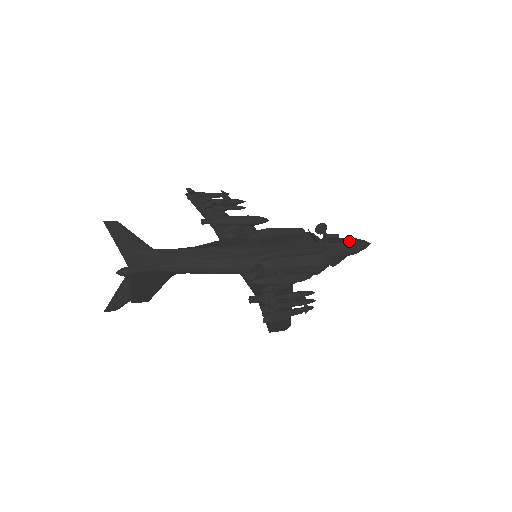
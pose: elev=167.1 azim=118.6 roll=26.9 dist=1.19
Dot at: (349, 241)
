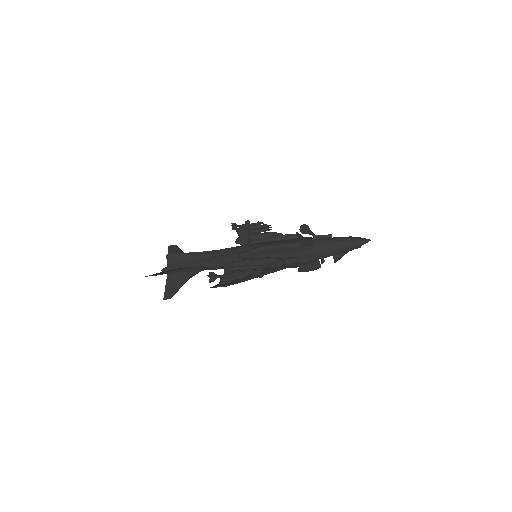
Dot at: (340, 238)
